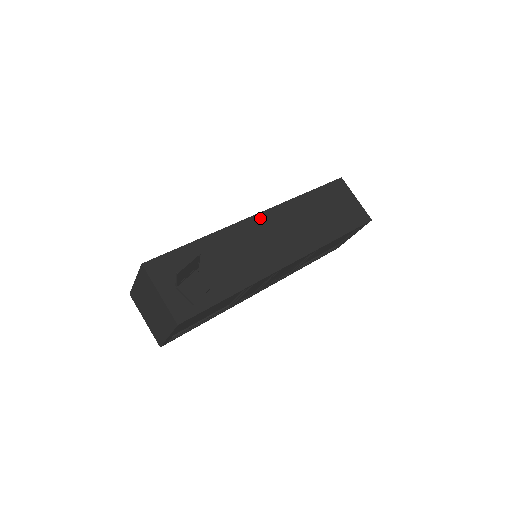
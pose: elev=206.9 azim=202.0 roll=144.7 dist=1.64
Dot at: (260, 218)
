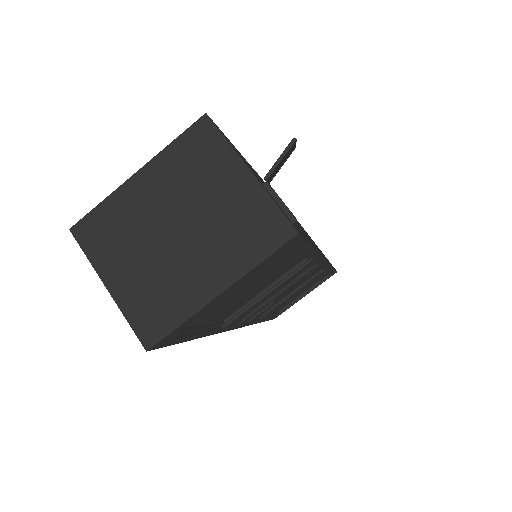
Dot at: occluded
